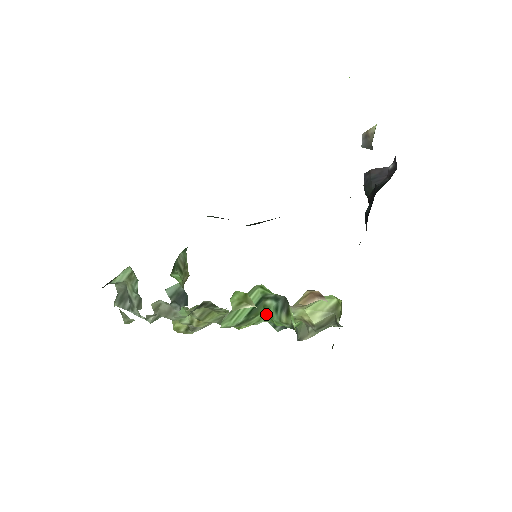
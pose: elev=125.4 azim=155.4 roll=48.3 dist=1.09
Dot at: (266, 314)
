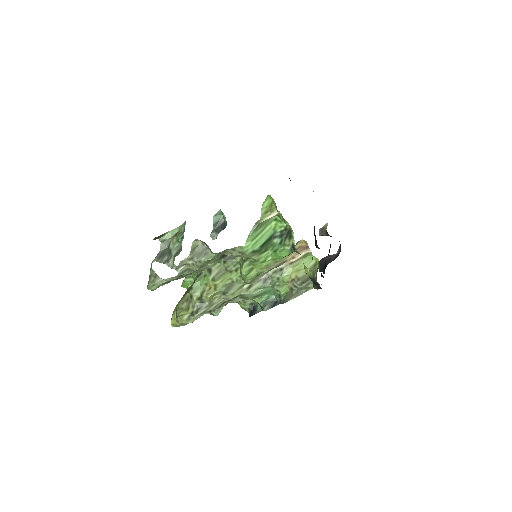
Dot at: (272, 250)
